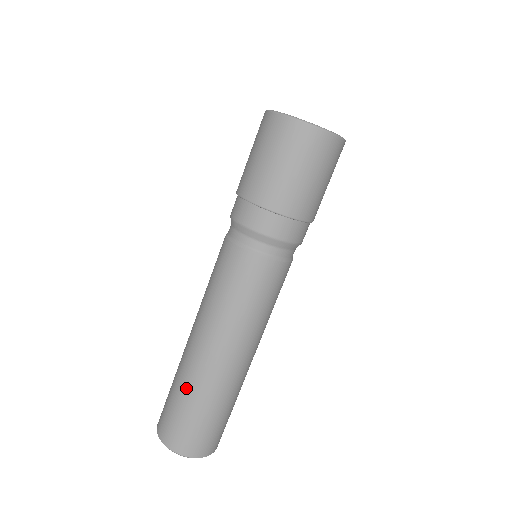
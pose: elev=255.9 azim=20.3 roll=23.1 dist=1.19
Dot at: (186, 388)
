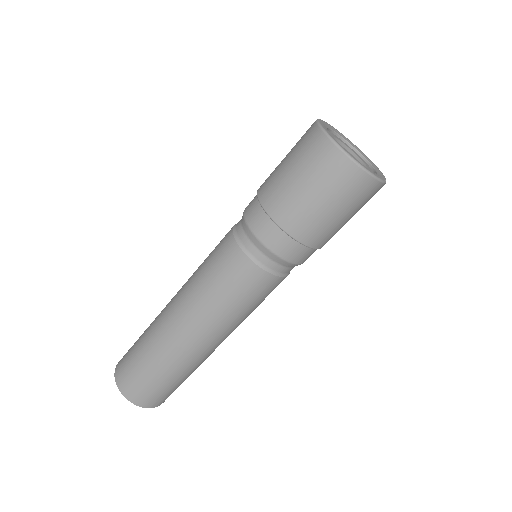
Dot at: (147, 334)
